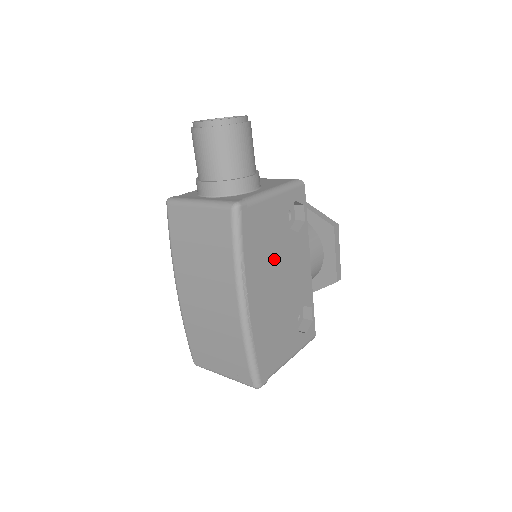
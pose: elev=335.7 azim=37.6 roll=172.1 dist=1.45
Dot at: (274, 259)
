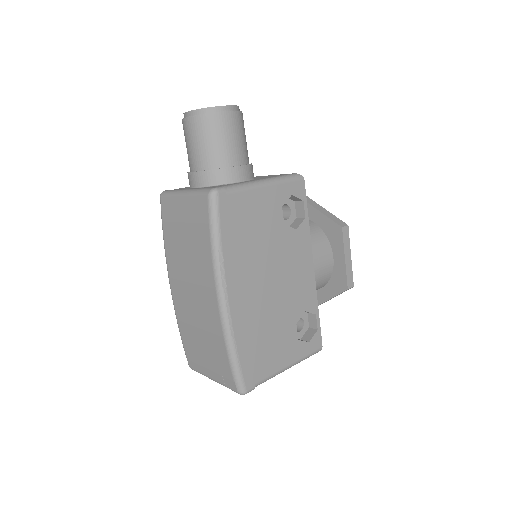
Dot at: (263, 254)
